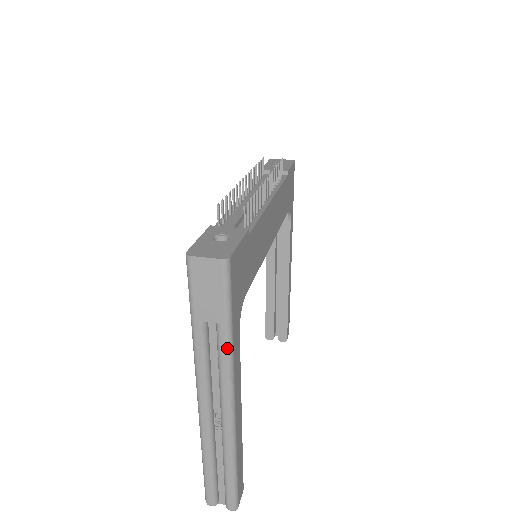
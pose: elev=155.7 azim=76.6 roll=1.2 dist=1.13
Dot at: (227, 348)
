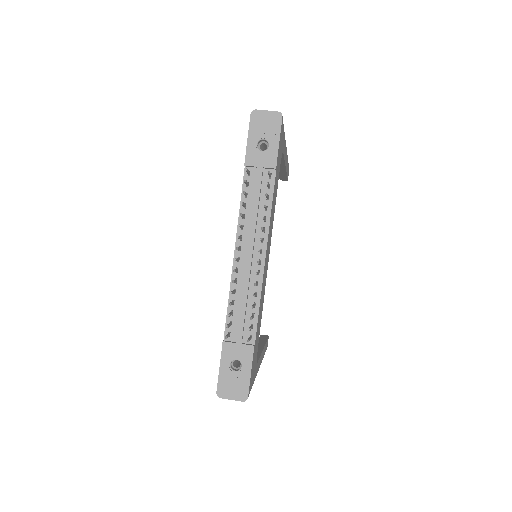
Dot at: occluded
